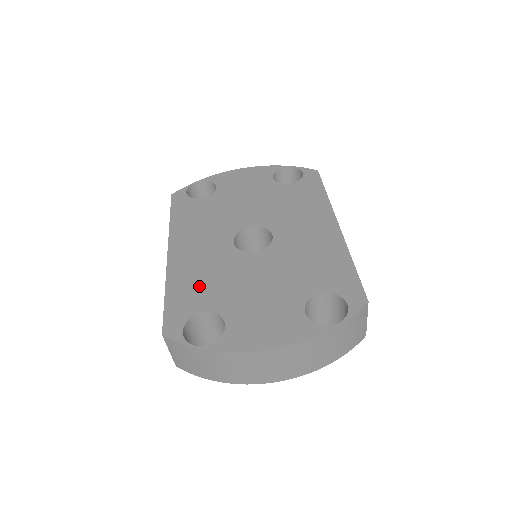
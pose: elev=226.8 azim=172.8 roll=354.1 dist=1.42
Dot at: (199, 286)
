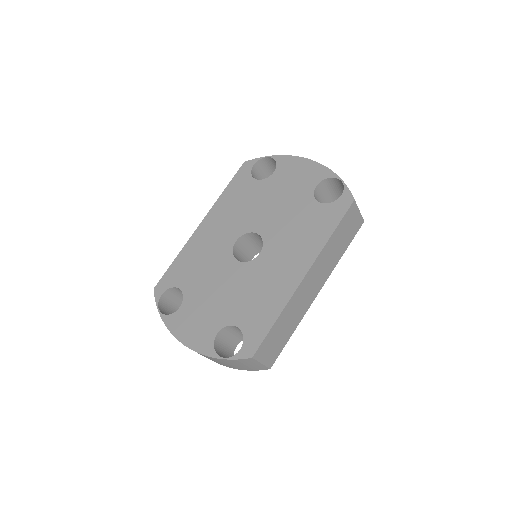
Dot at: (192, 266)
